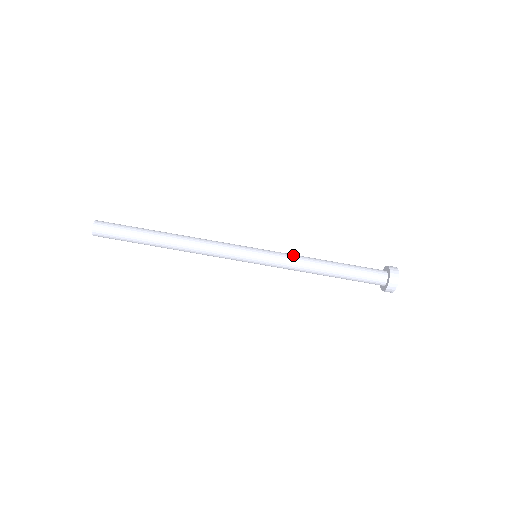
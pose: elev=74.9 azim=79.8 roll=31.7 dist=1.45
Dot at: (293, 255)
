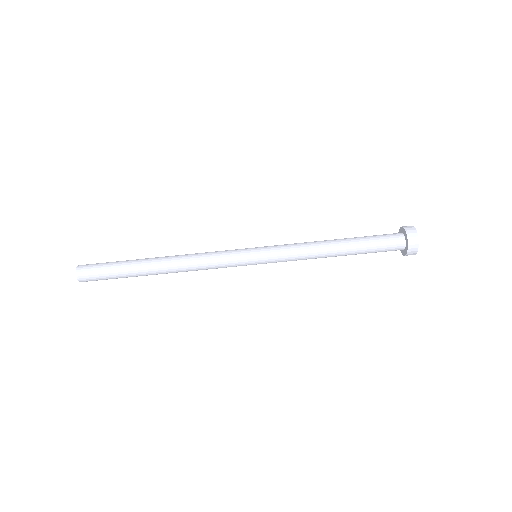
Dot at: (295, 243)
